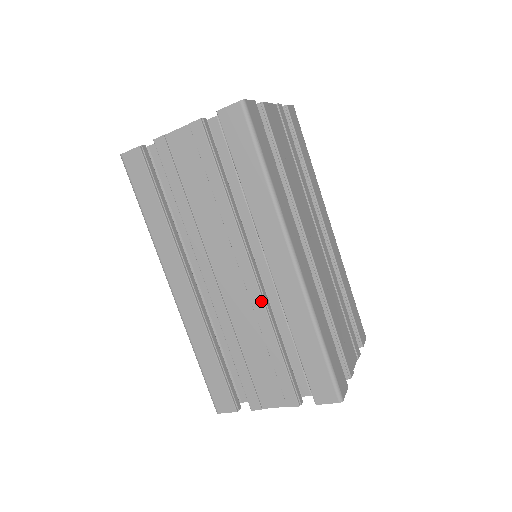
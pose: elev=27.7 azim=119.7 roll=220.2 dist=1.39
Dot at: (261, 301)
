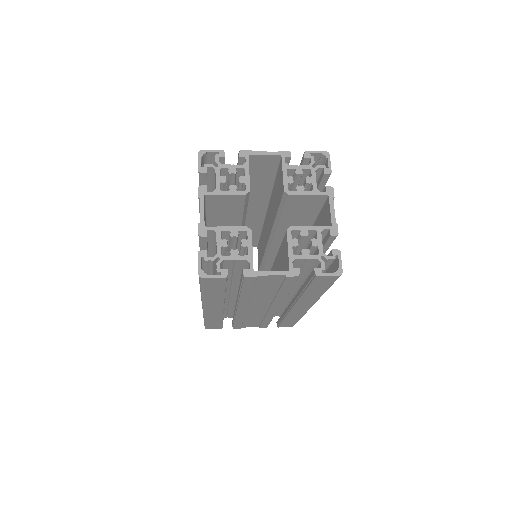
Dot at: (275, 313)
